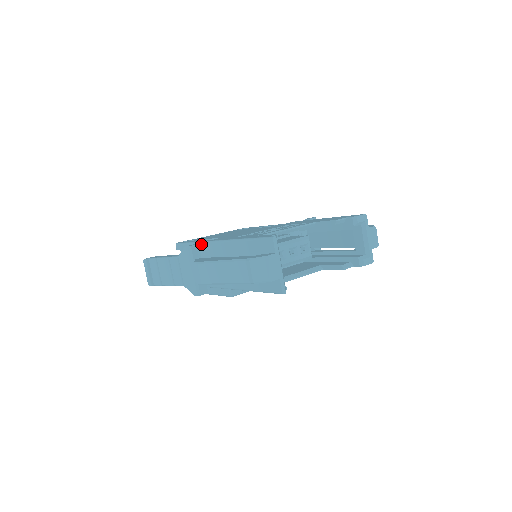
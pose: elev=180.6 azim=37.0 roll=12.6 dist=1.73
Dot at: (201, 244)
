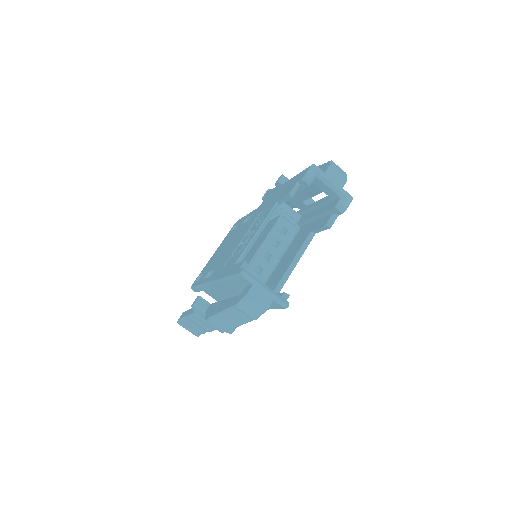
Dot at: (204, 286)
